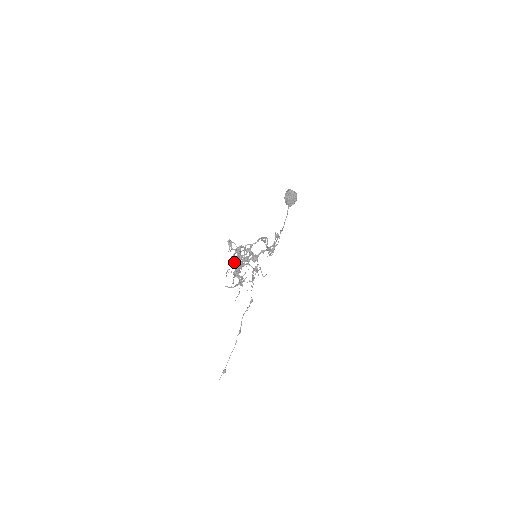
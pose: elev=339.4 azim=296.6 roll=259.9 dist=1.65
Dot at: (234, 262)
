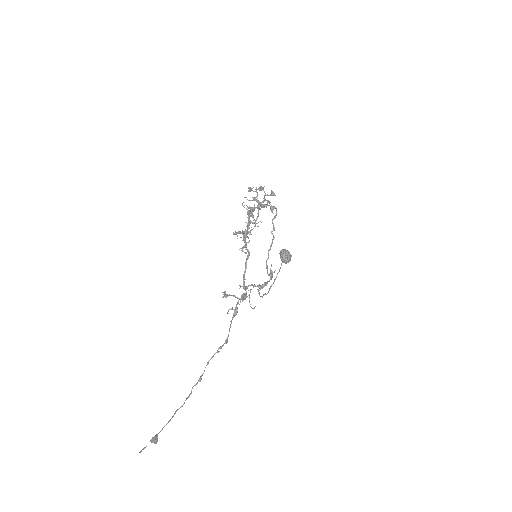
Dot at: (249, 207)
